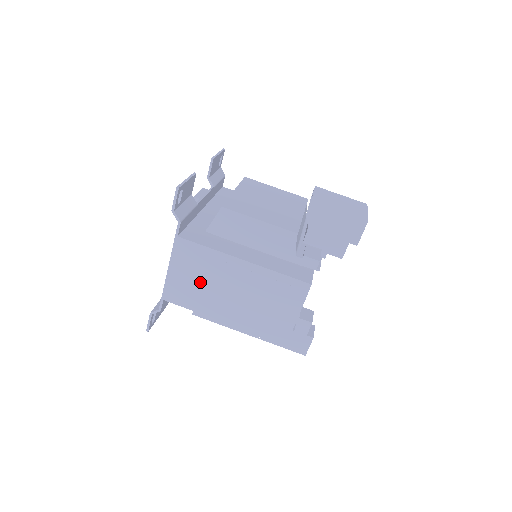
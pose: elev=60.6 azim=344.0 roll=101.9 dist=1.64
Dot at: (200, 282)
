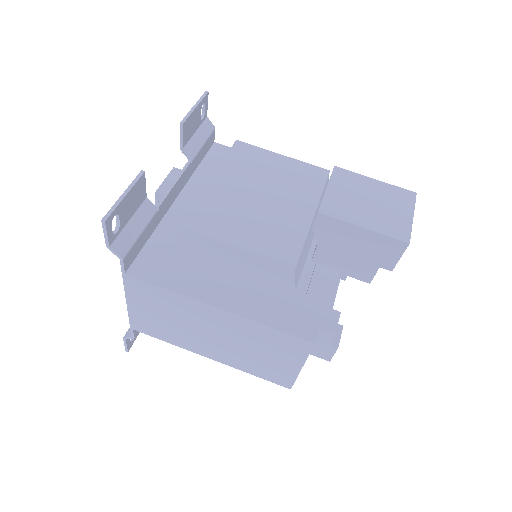
Dot at: (169, 320)
